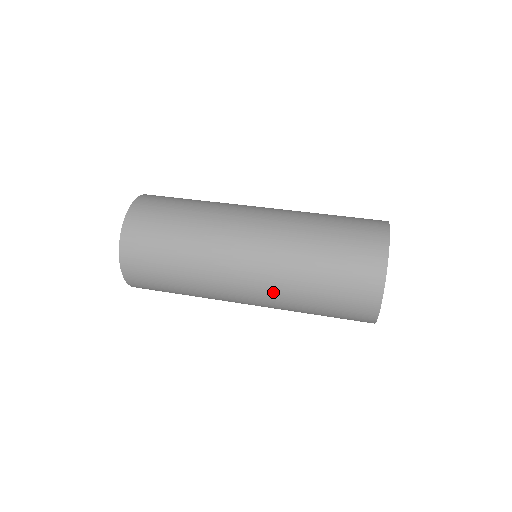
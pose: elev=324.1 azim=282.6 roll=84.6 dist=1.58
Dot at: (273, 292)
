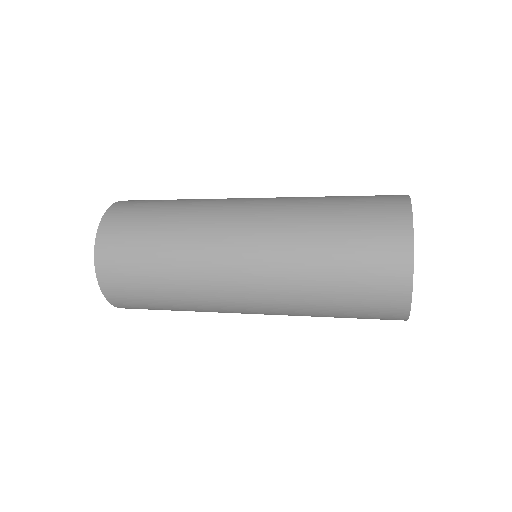
Dot at: (281, 206)
